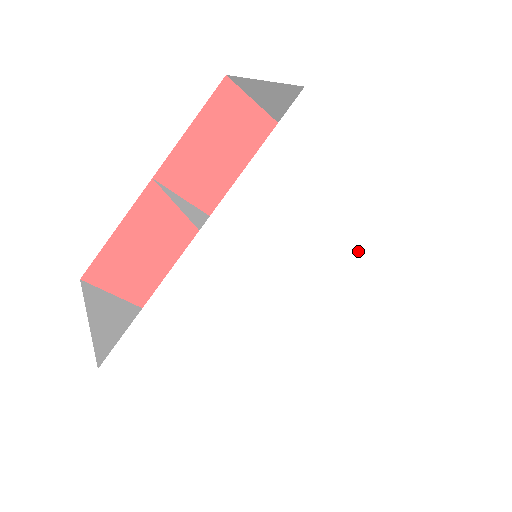
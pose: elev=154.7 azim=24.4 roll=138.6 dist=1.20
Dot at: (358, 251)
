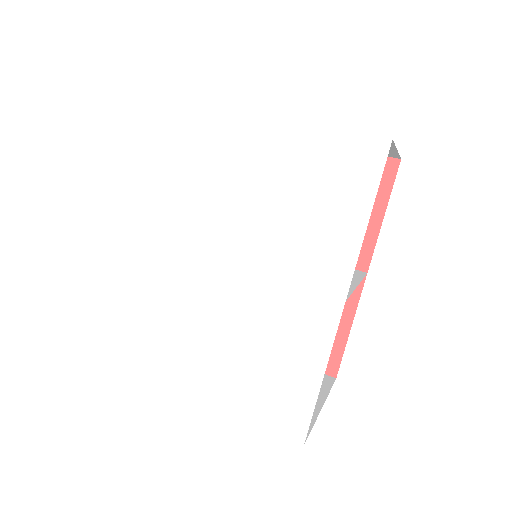
Dot at: (277, 205)
